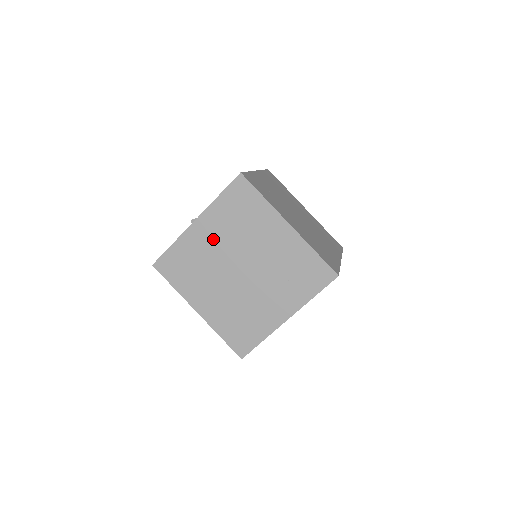
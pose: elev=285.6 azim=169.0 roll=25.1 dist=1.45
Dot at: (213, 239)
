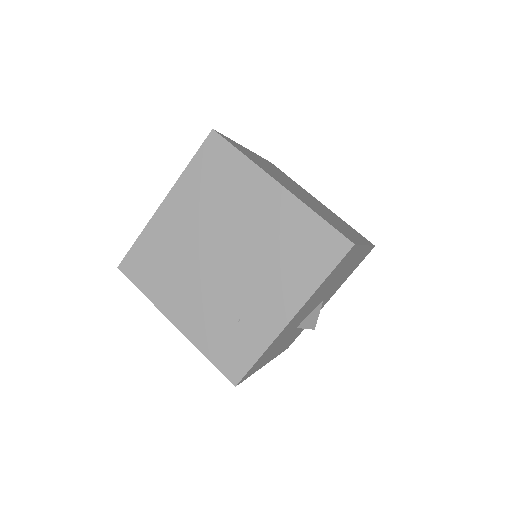
Dot at: (268, 166)
